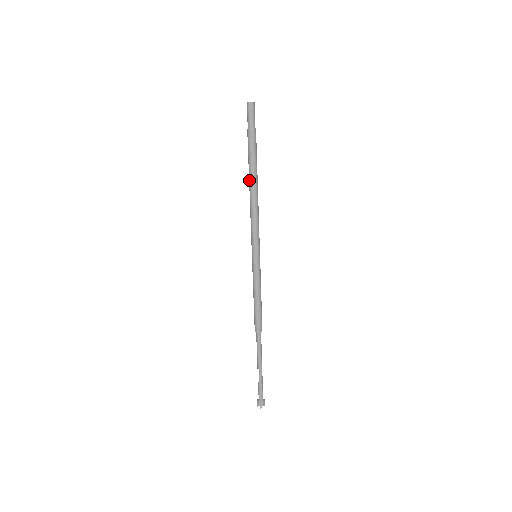
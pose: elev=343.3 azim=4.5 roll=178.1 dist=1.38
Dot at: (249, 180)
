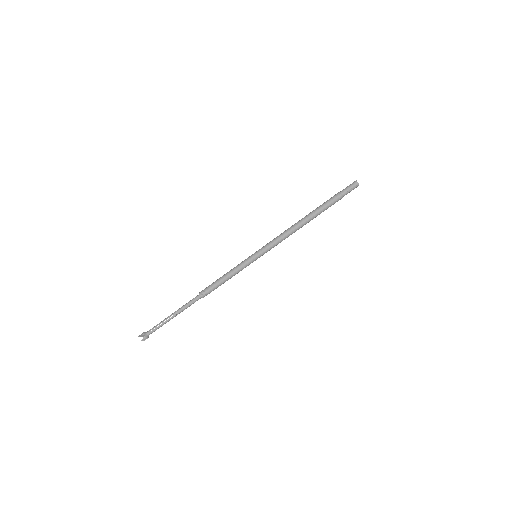
Dot at: (307, 217)
